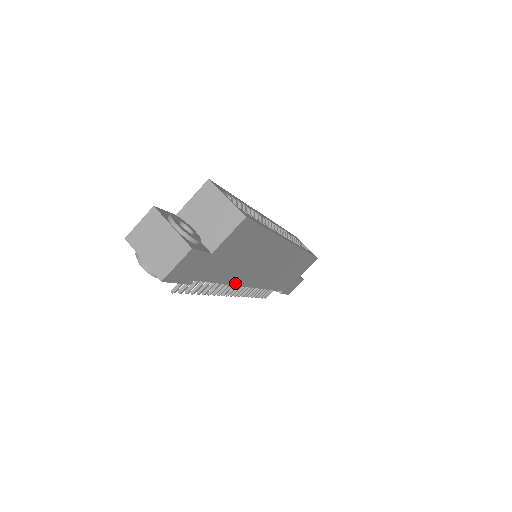
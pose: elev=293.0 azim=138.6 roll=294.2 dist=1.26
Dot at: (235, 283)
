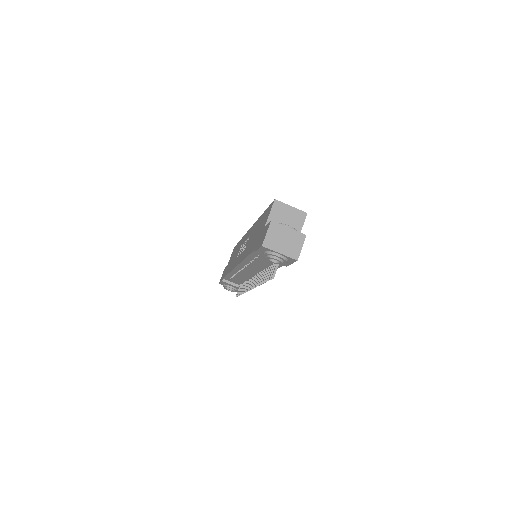
Dot at: occluded
